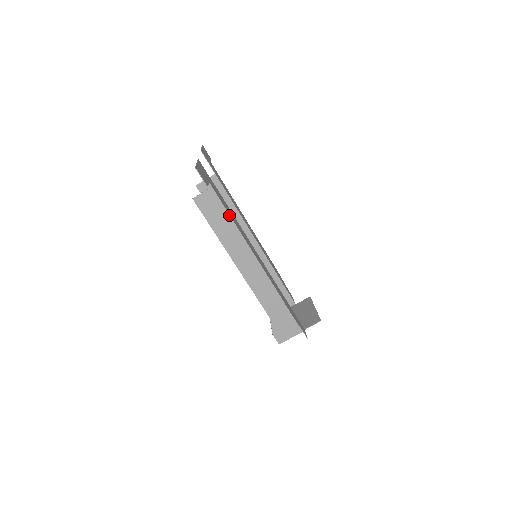
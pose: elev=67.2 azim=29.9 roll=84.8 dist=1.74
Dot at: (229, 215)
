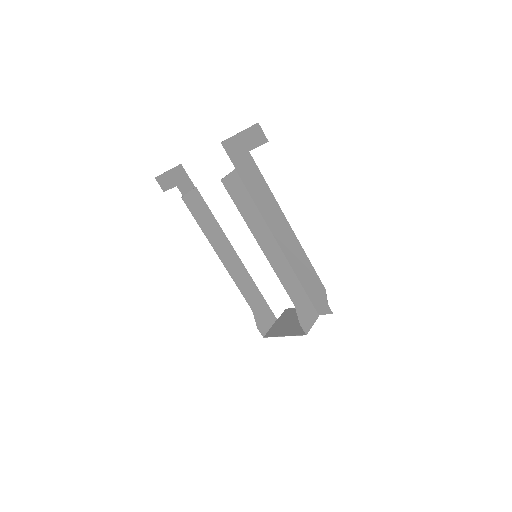
Dot at: (267, 184)
